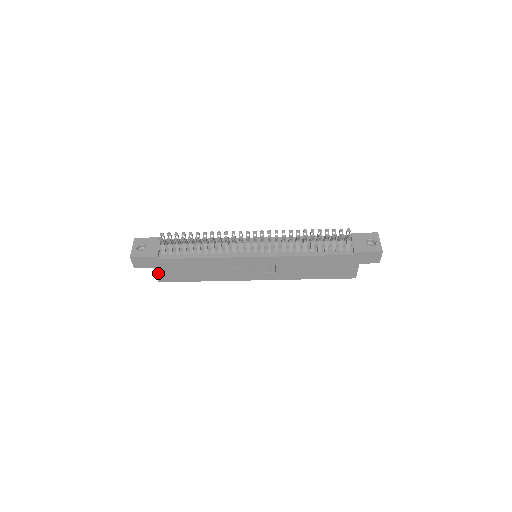
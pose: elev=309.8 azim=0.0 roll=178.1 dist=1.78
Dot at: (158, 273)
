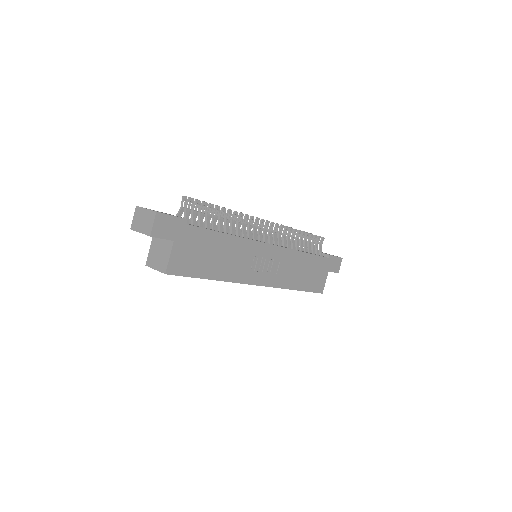
Dot at: (173, 254)
